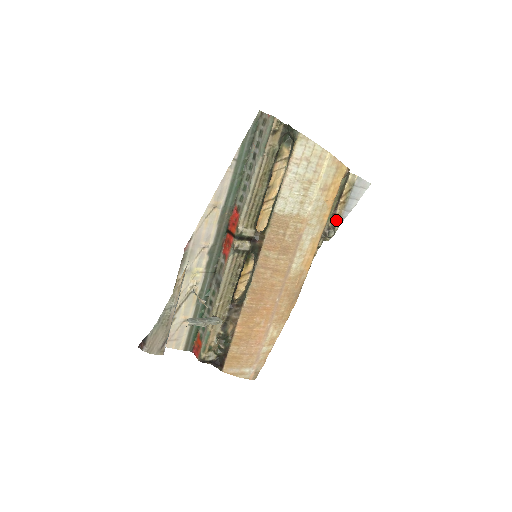
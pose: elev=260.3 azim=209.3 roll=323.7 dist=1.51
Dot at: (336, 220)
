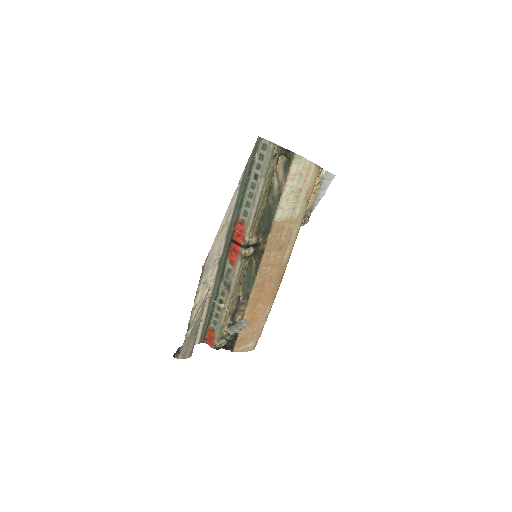
Dot at: (308, 208)
